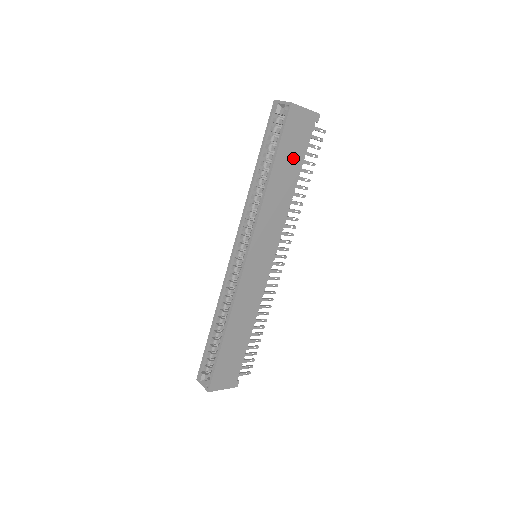
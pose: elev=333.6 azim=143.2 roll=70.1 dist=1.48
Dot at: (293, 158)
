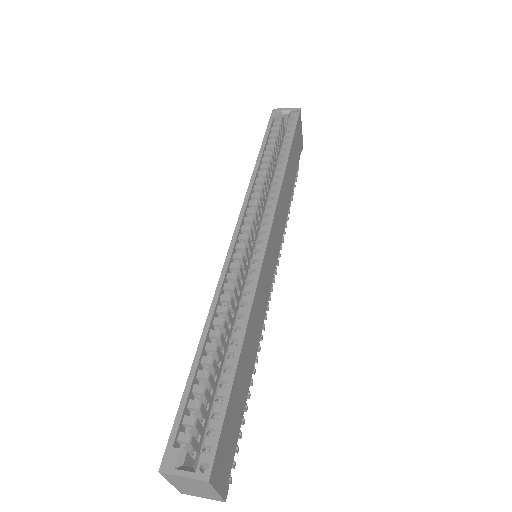
Dot at: (294, 162)
